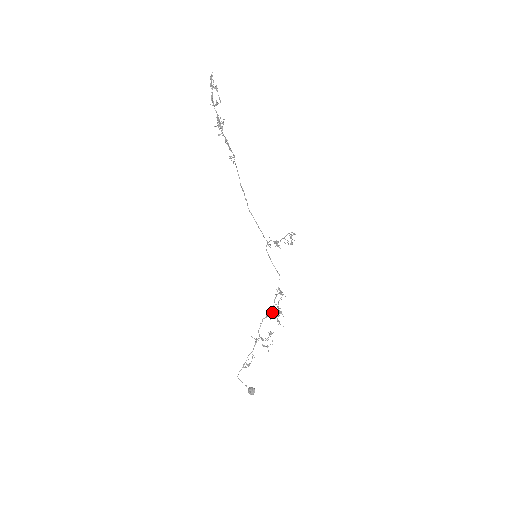
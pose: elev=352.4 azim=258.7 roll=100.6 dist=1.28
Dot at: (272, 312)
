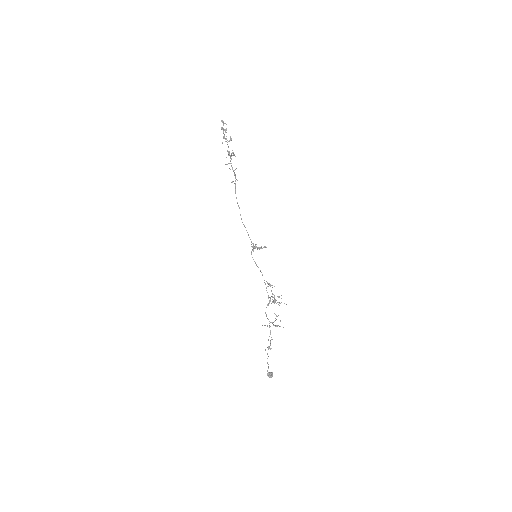
Dot at: (270, 300)
